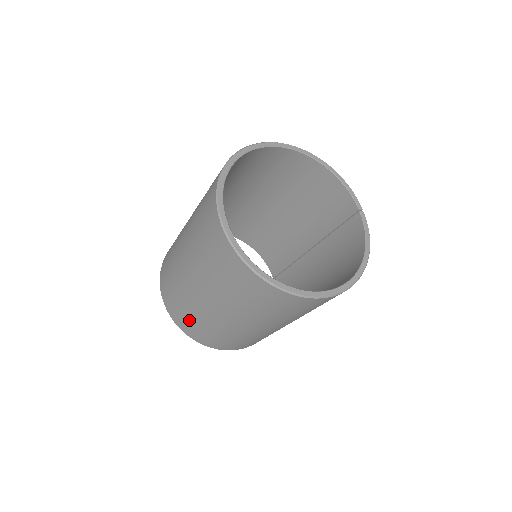
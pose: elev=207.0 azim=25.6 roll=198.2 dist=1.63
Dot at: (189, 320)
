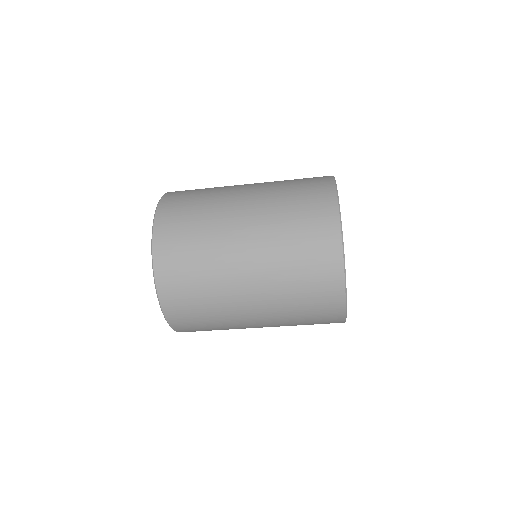
Dot at: (187, 272)
